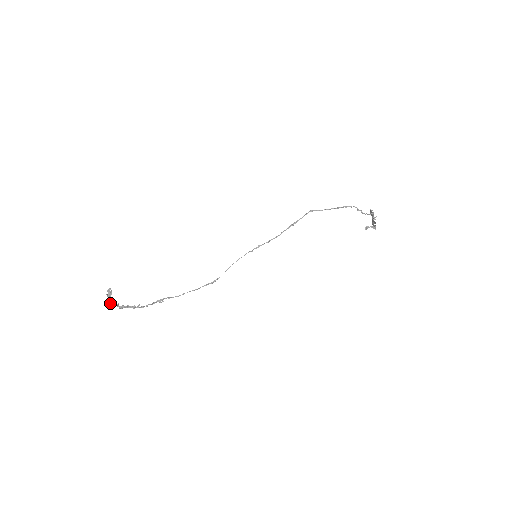
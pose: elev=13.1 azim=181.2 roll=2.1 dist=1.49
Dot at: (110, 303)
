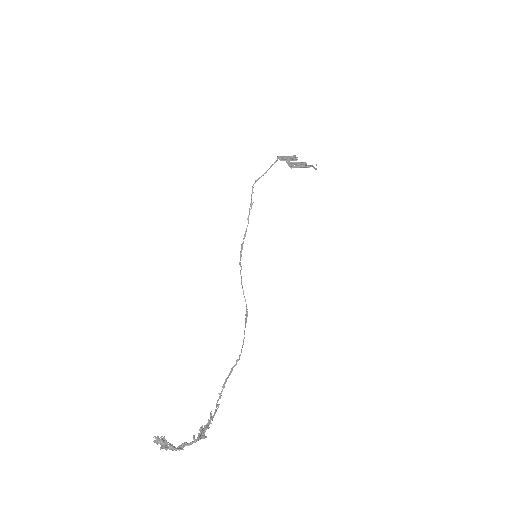
Dot at: occluded
